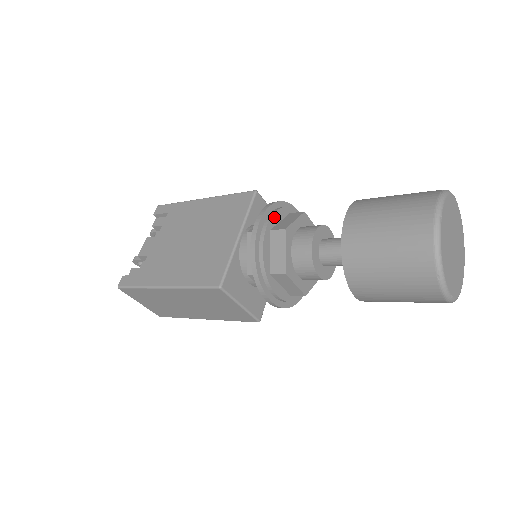
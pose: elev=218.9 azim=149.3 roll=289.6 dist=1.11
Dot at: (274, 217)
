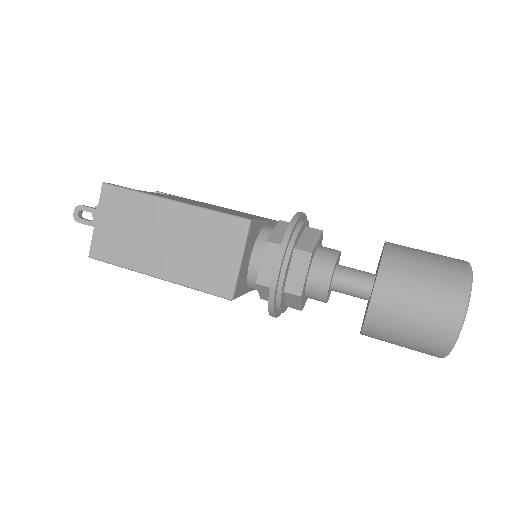
Dot at: (308, 226)
